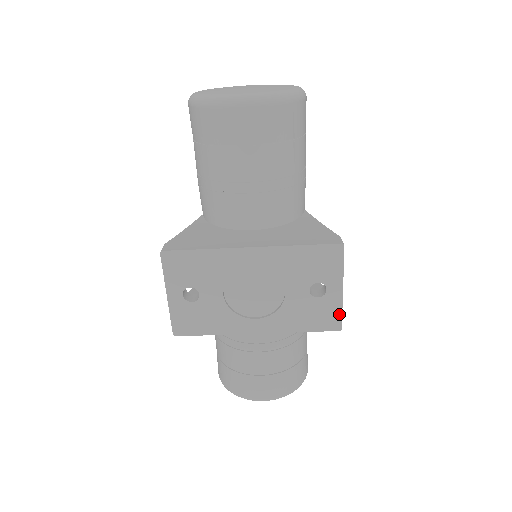
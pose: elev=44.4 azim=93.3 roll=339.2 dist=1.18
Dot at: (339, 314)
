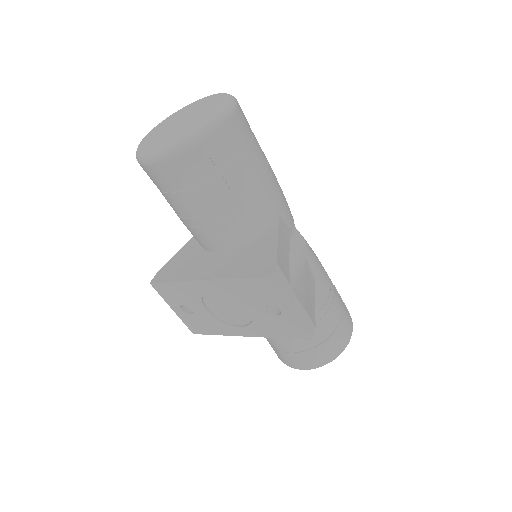
Dot at: (302, 328)
